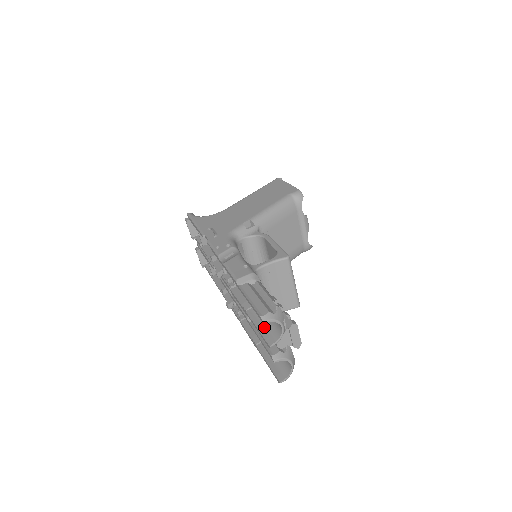
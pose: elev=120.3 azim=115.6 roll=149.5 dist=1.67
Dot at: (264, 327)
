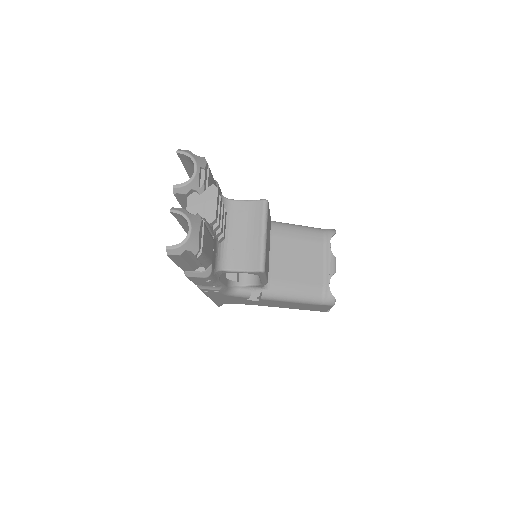
Dot at: occluded
